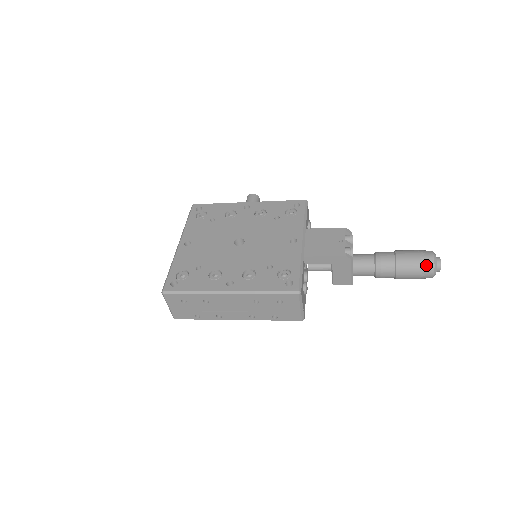
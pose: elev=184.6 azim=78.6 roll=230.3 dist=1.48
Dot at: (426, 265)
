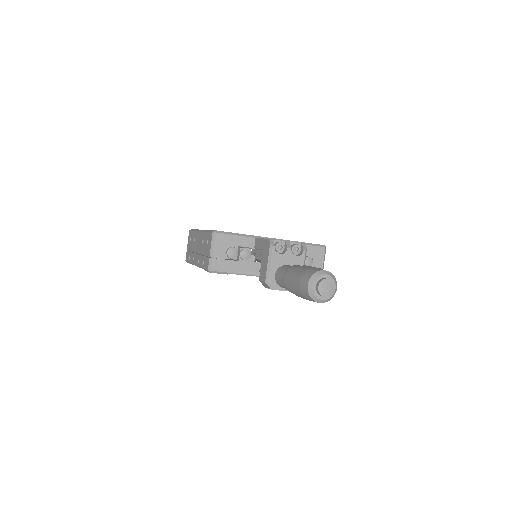
Dot at: (309, 272)
